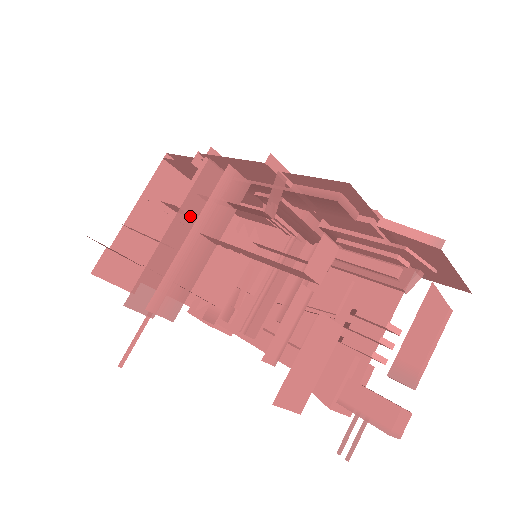
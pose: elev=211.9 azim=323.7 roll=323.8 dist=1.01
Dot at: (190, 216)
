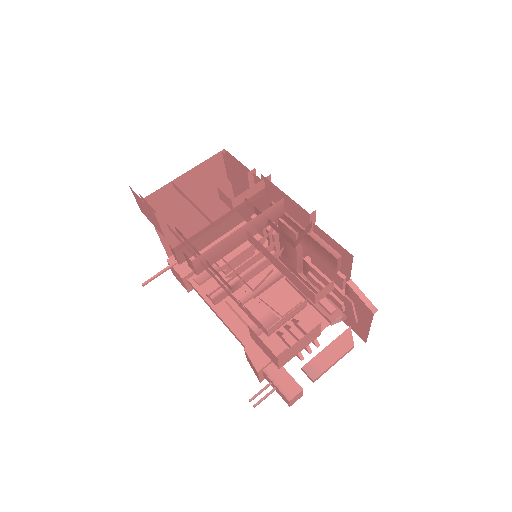
Dot at: (239, 213)
